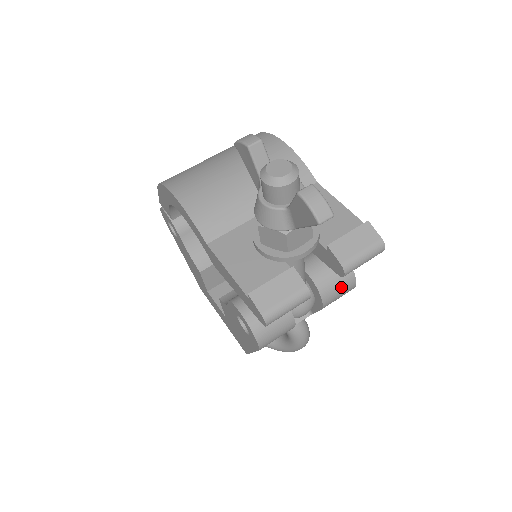
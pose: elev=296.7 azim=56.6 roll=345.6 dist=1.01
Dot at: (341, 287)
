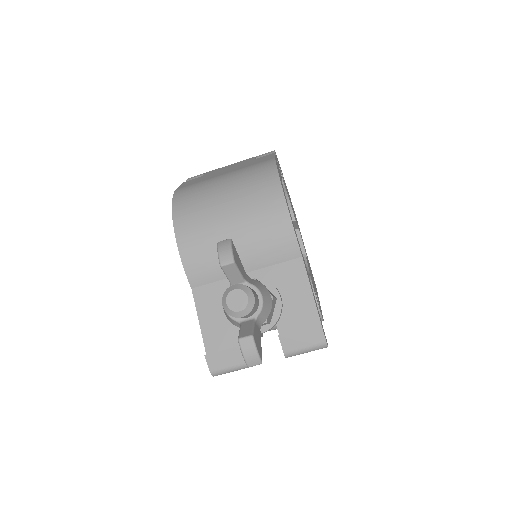
Dot at: occluded
